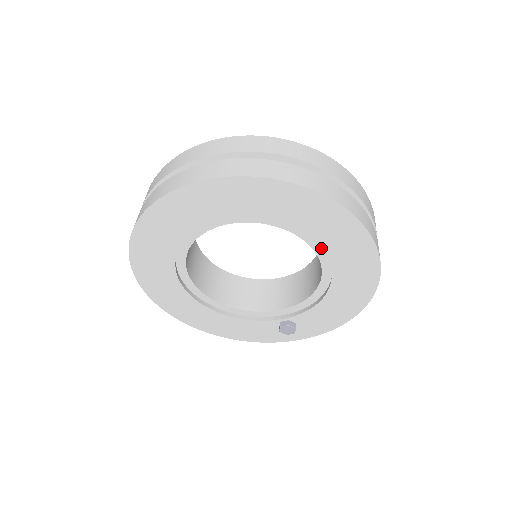
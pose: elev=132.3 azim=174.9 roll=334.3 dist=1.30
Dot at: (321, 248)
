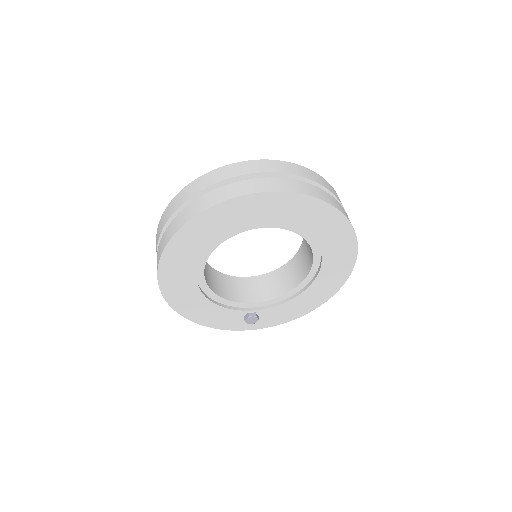
Dot at: (322, 261)
